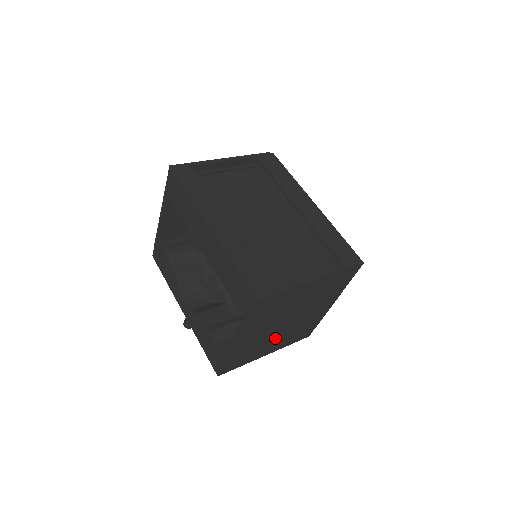
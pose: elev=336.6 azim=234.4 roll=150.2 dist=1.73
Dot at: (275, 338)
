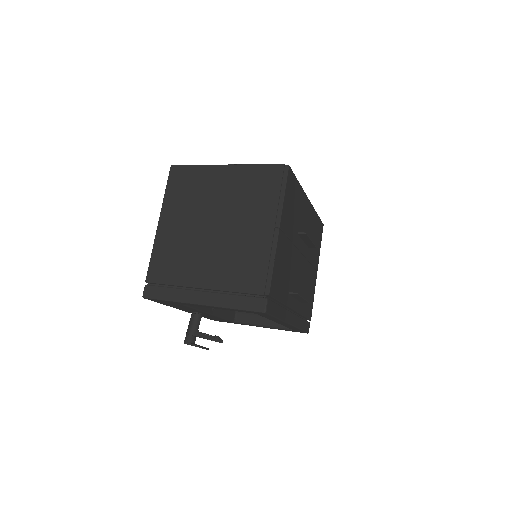
Dot at: (204, 263)
